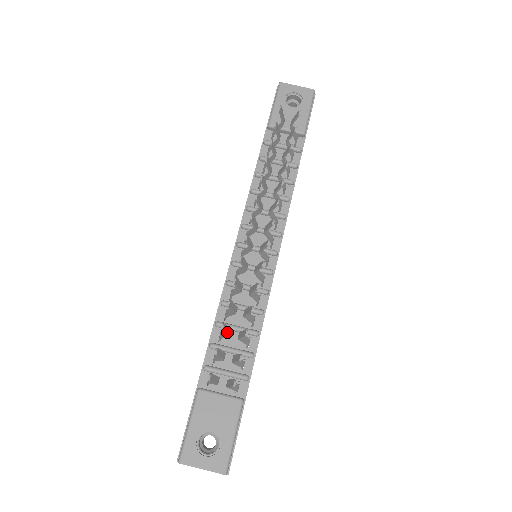
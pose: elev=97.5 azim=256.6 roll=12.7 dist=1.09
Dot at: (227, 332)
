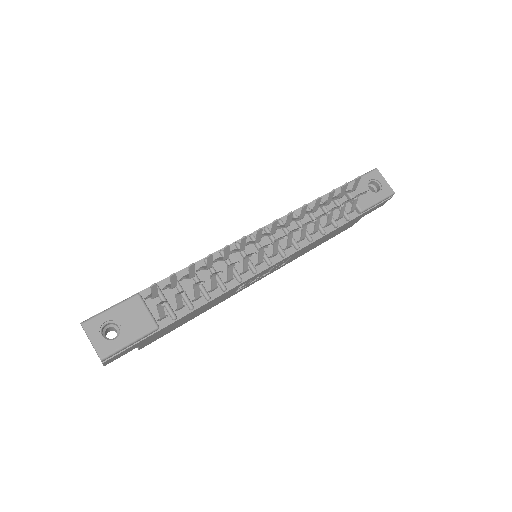
Dot at: (191, 273)
